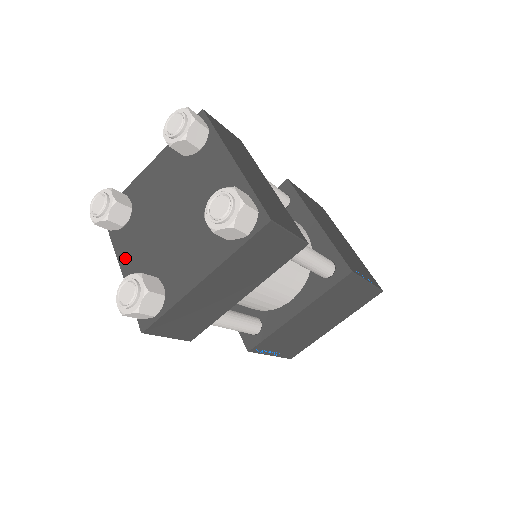
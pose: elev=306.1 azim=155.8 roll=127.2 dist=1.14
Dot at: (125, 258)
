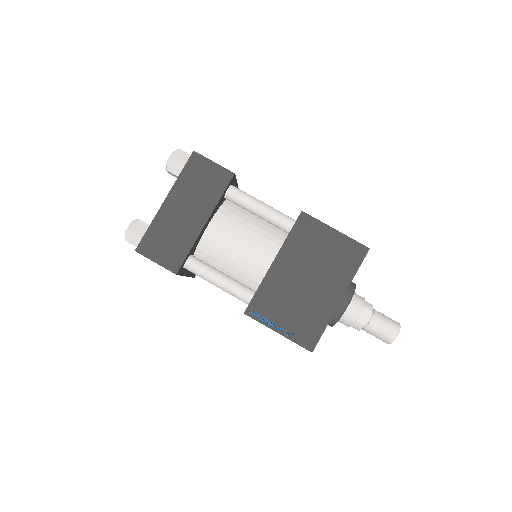
Dot at: occluded
